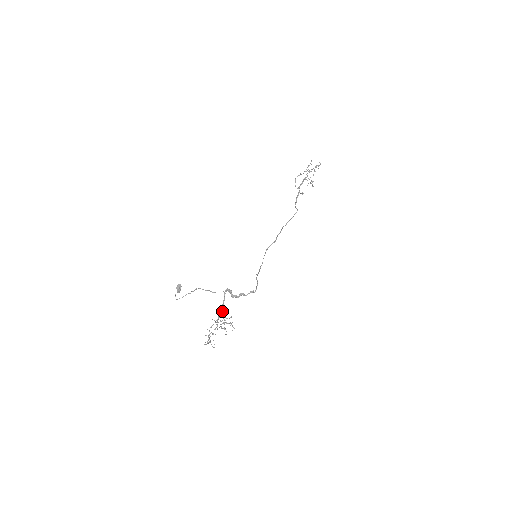
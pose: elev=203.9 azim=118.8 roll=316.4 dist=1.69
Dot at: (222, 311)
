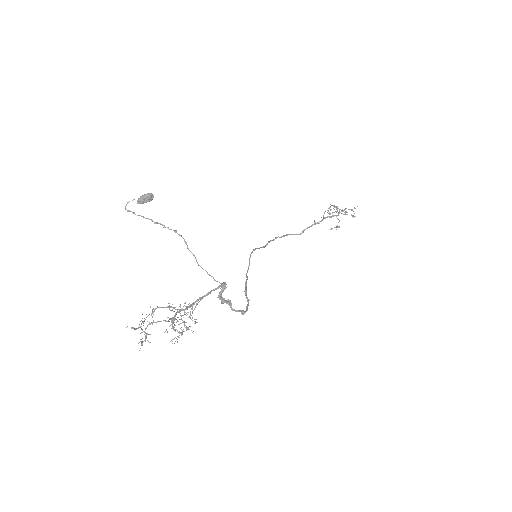
Dot at: (196, 305)
